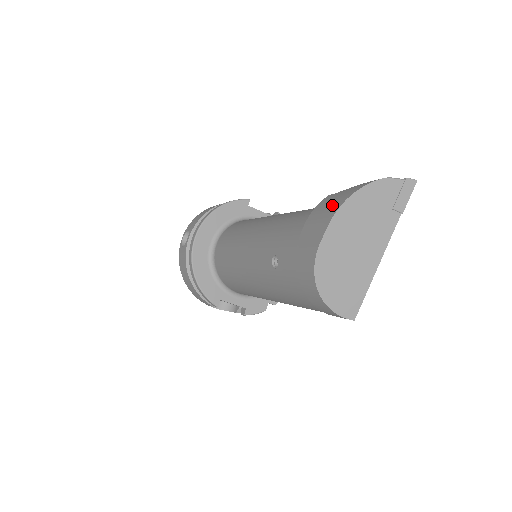
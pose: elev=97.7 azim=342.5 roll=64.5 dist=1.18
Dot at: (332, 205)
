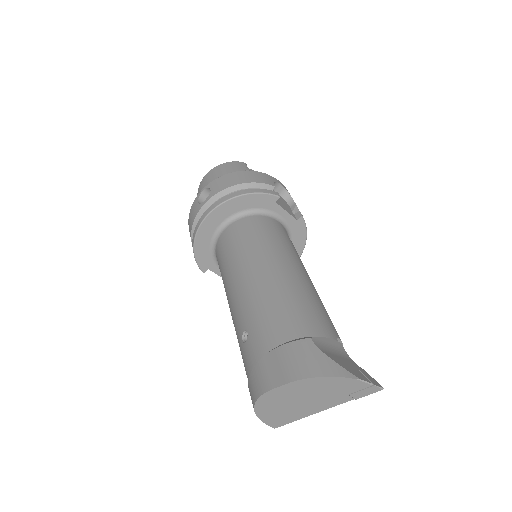
Dot at: (301, 365)
